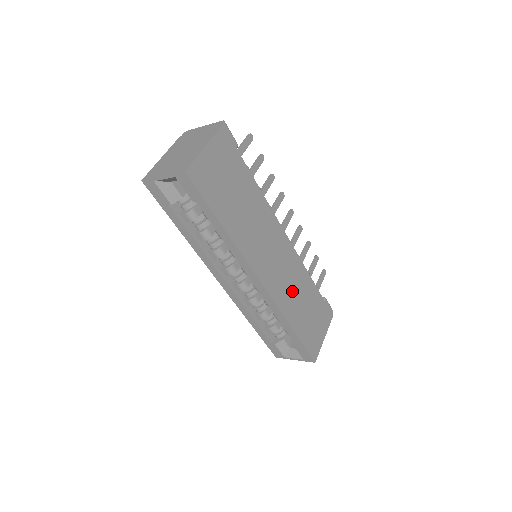
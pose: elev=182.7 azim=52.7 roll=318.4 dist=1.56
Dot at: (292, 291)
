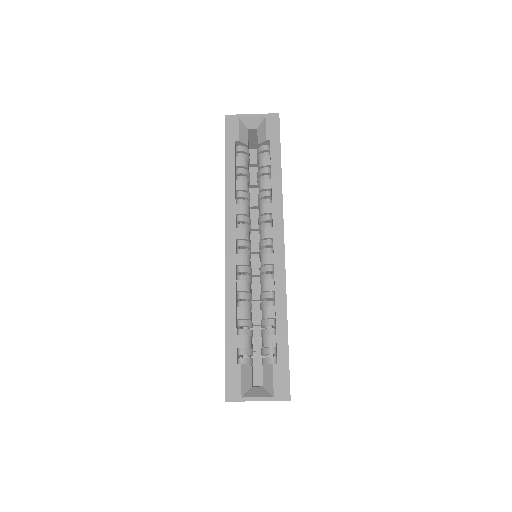
Dot at: occluded
